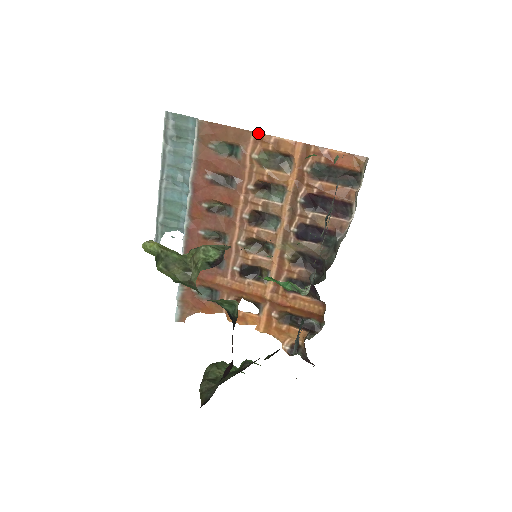
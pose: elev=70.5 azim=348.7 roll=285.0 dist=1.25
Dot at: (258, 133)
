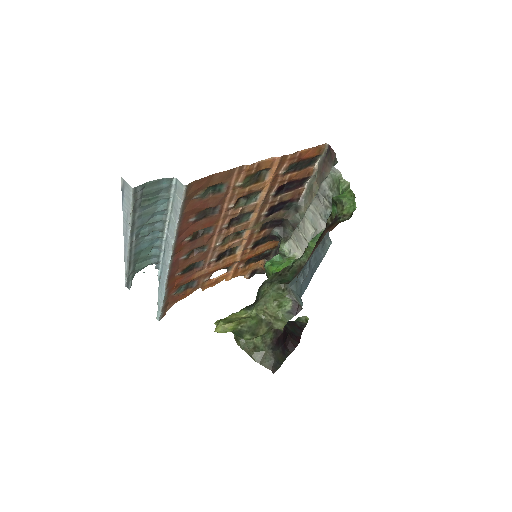
Dot at: (242, 166)
